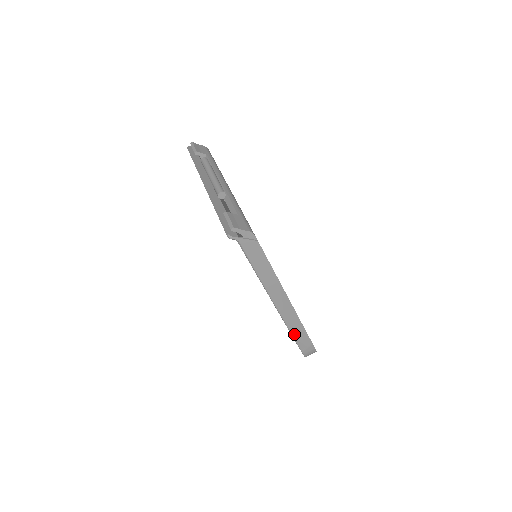
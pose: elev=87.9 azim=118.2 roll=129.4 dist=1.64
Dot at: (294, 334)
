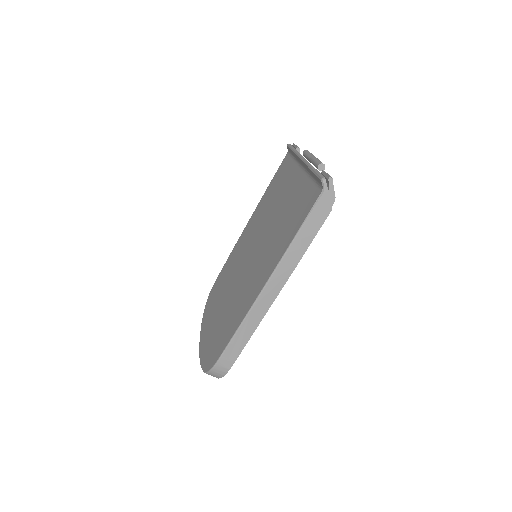
Dot at: (240, 331)
